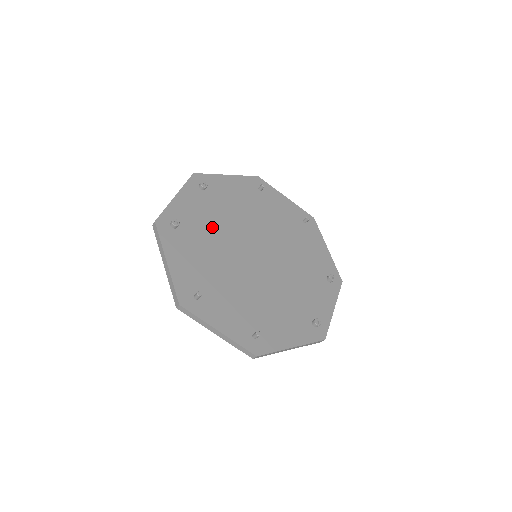
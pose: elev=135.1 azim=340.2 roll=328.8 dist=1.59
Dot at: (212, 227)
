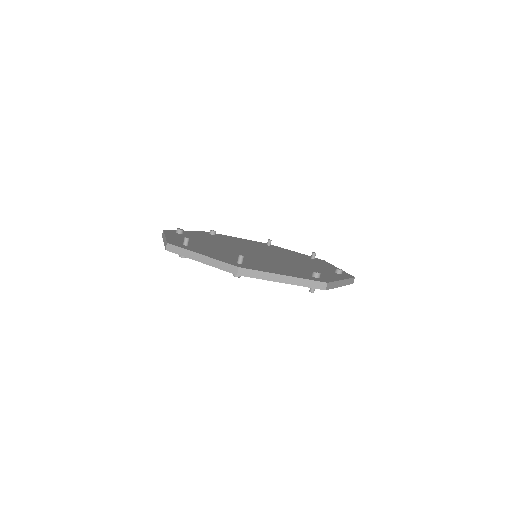
Dot at: (215, 240)
